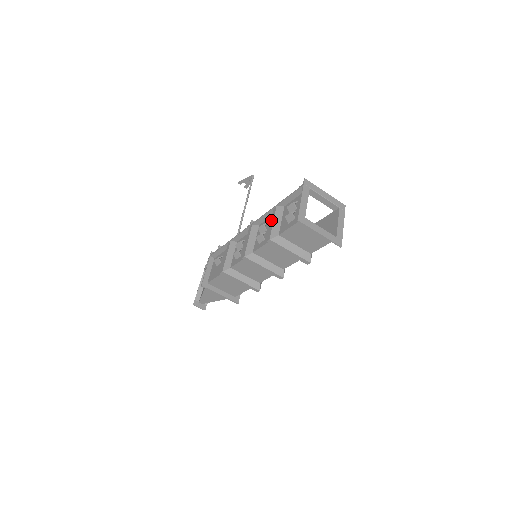
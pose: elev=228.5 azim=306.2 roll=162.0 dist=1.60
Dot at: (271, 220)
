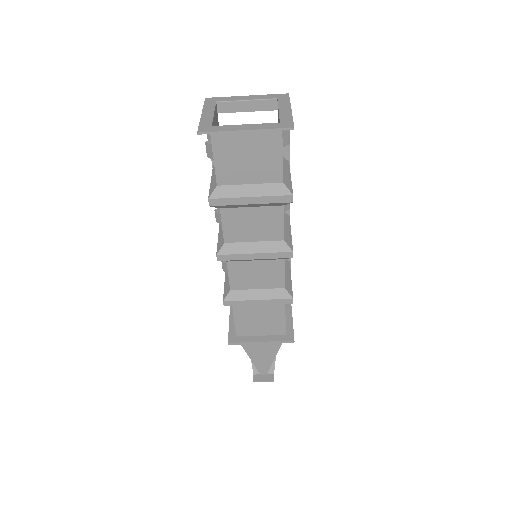
Dot at: occluded
